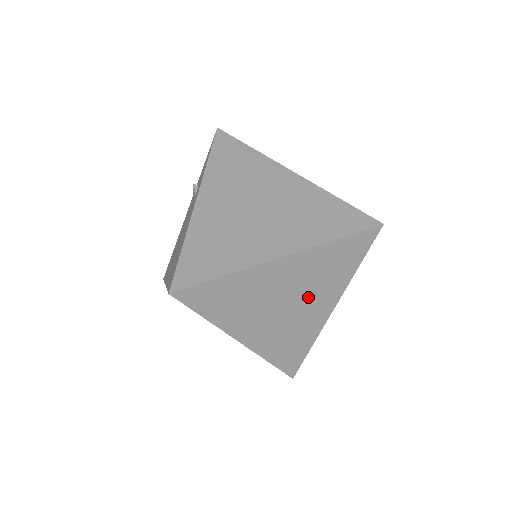
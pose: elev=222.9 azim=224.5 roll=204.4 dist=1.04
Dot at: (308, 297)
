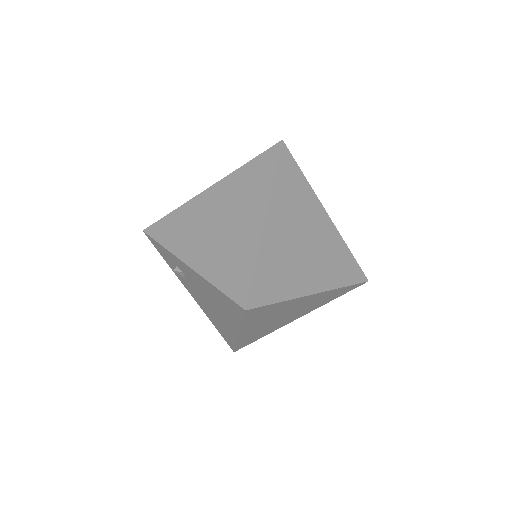
Dot at: (307, 224)
